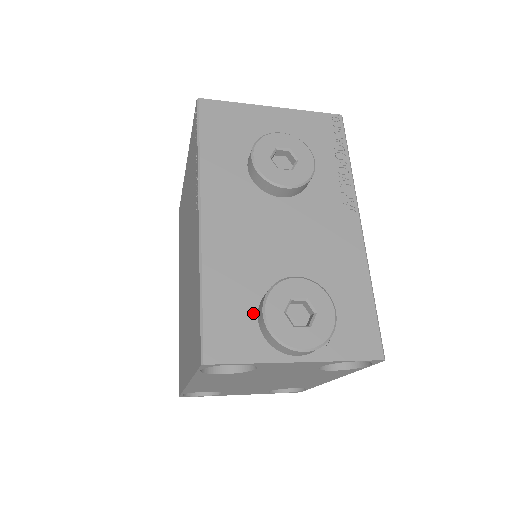
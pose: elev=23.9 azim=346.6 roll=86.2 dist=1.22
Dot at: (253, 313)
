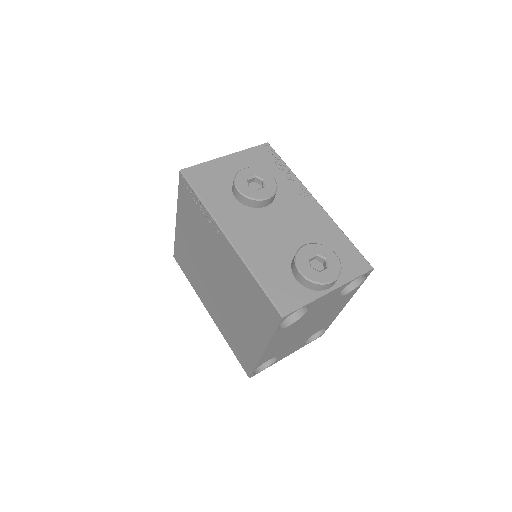
Dot at: (292, 277)
